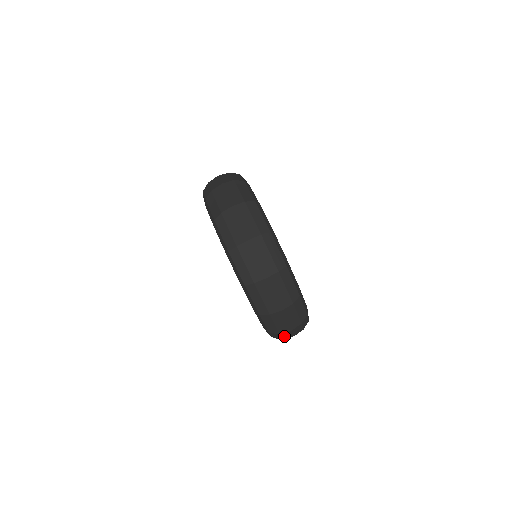
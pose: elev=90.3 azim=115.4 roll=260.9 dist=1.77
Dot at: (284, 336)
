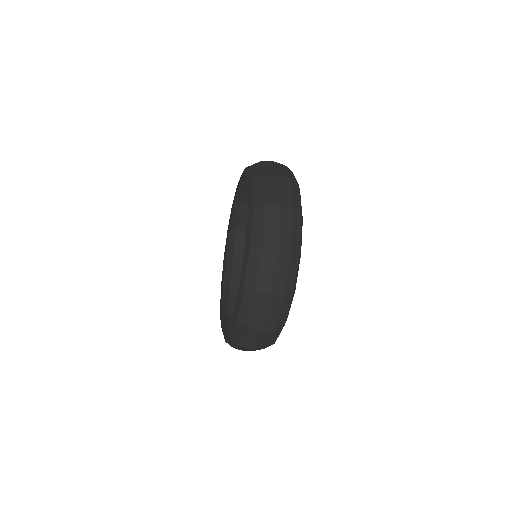
Dot at: (232, 300)
